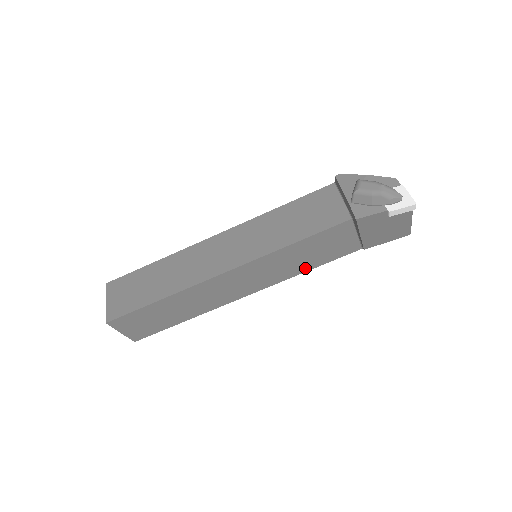
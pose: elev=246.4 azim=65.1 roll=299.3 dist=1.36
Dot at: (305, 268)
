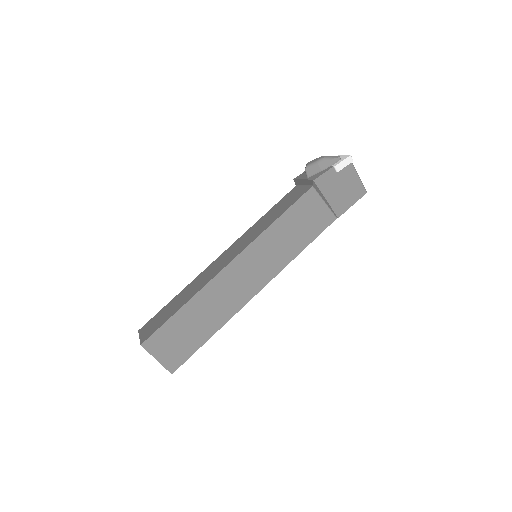
Dot at: (298, 248)
